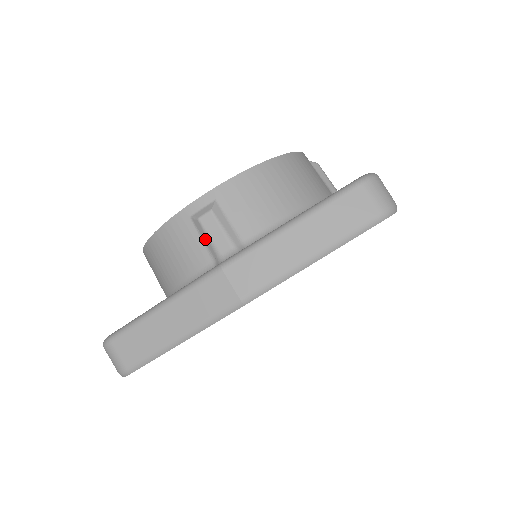
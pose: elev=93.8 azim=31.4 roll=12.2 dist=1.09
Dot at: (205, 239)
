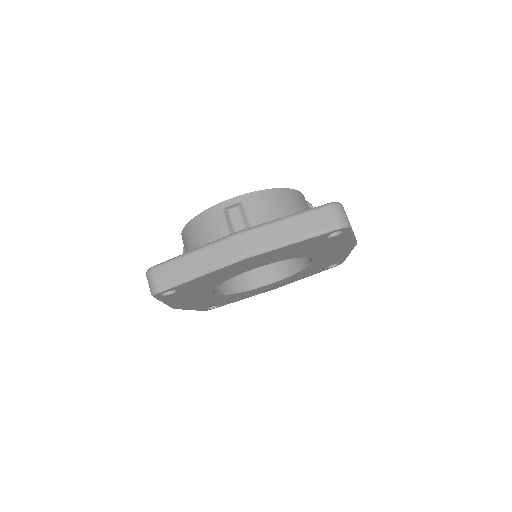
Dot at: (229, 223)
